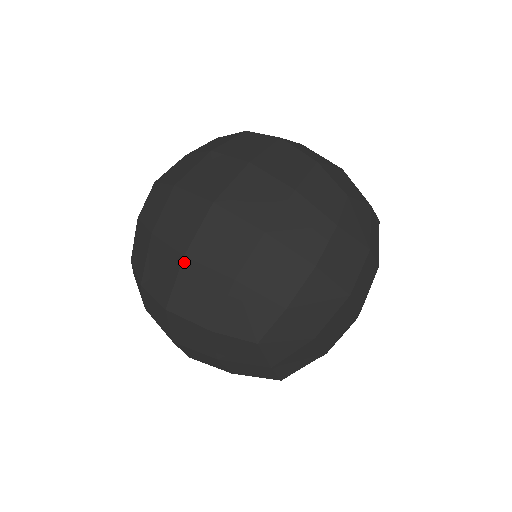
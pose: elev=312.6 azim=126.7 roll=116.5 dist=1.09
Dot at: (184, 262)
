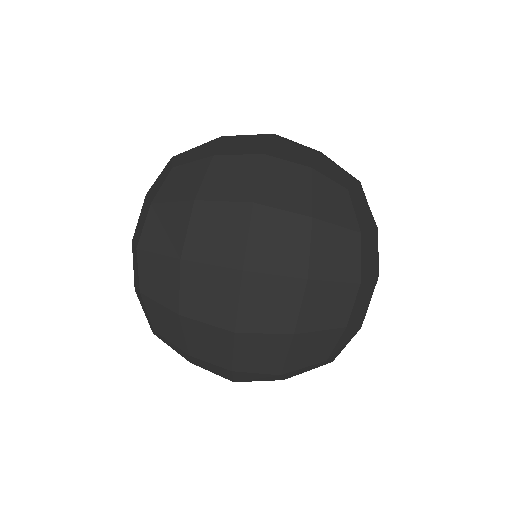
Dot at: occluded
